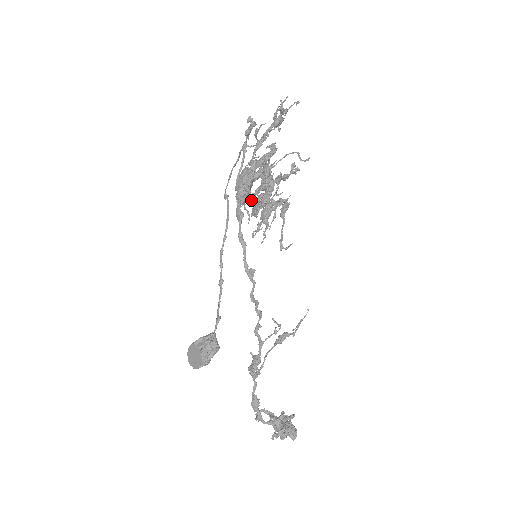
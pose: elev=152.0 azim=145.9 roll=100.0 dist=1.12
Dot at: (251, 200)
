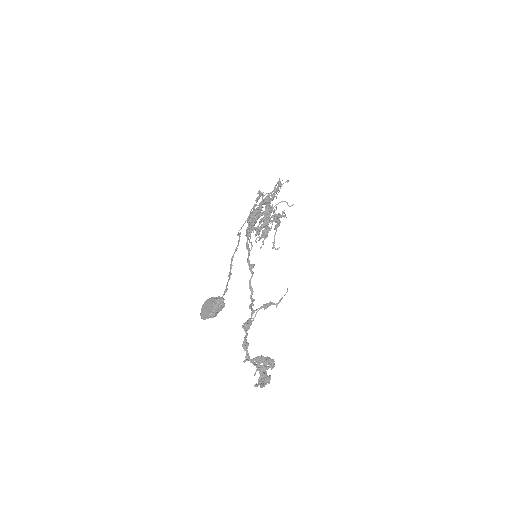
Dot at: occluded
